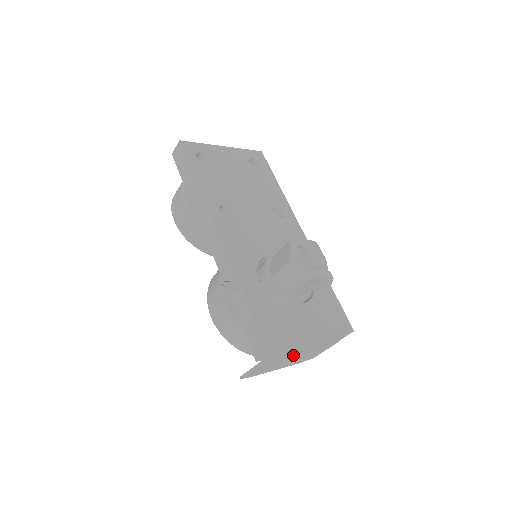
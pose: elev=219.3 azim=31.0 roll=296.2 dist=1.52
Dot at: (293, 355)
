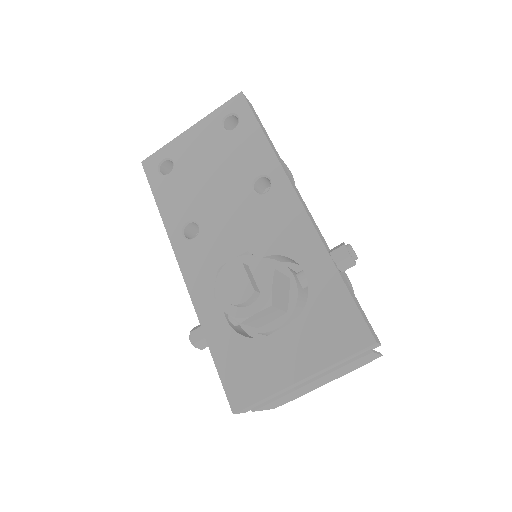
Dot at: (301, 388)
